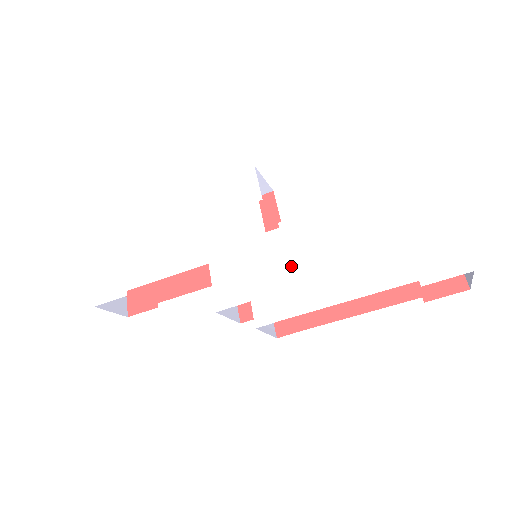
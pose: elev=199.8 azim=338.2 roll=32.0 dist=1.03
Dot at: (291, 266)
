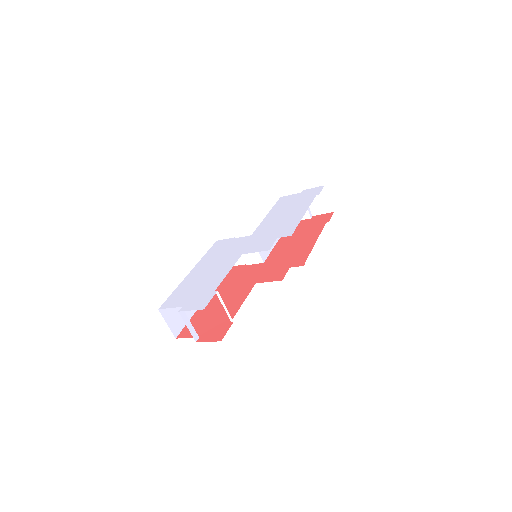
Dot at: (275, 226)
